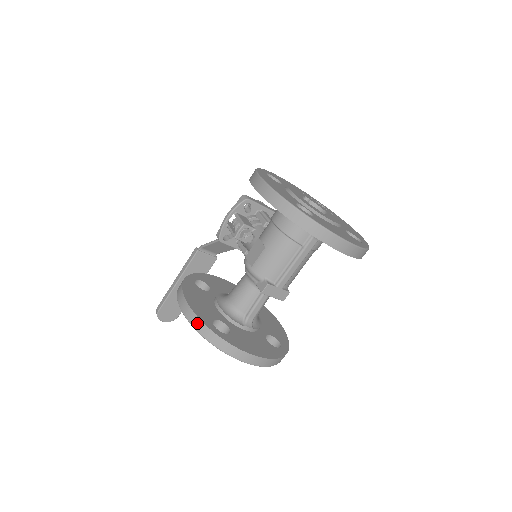
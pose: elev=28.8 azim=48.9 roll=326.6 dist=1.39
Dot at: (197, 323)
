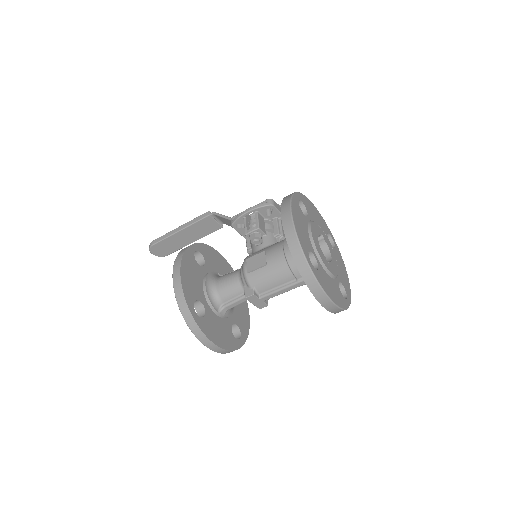
Dot at: (181, 299)
